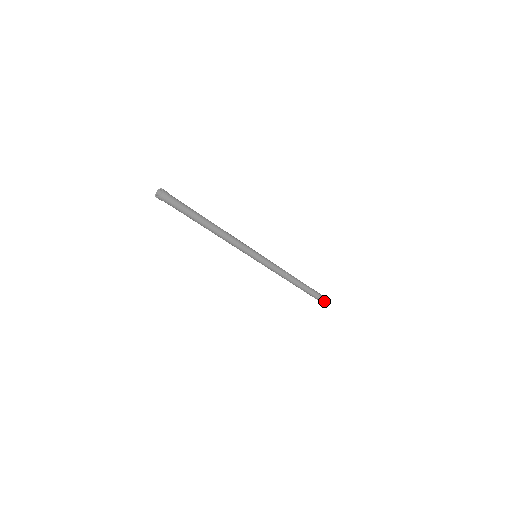
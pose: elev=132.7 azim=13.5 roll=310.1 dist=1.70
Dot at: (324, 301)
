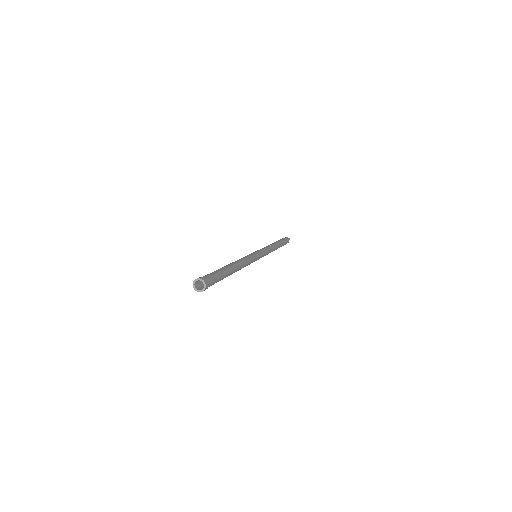
Dot at: occluded
